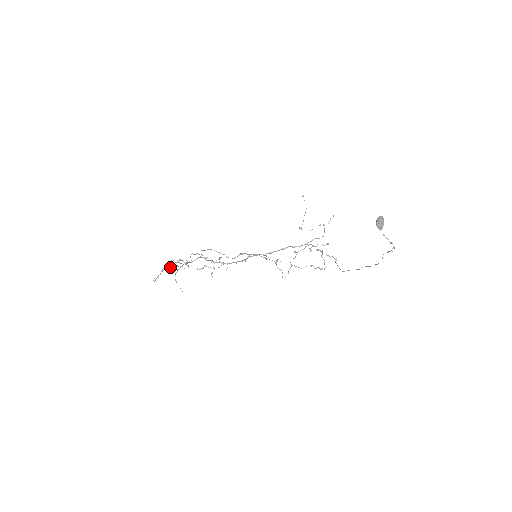
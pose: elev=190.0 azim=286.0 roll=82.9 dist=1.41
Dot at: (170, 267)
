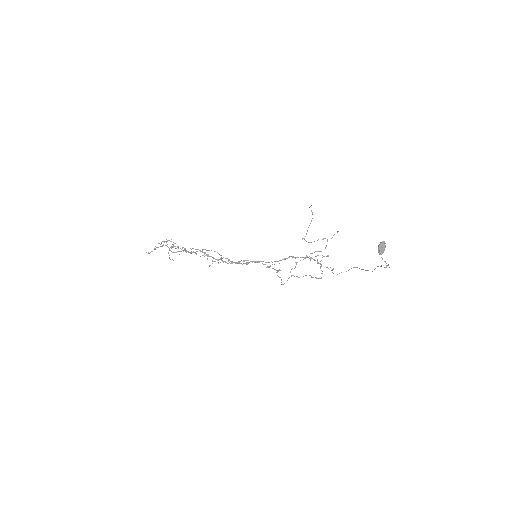
Dot at: occluded
